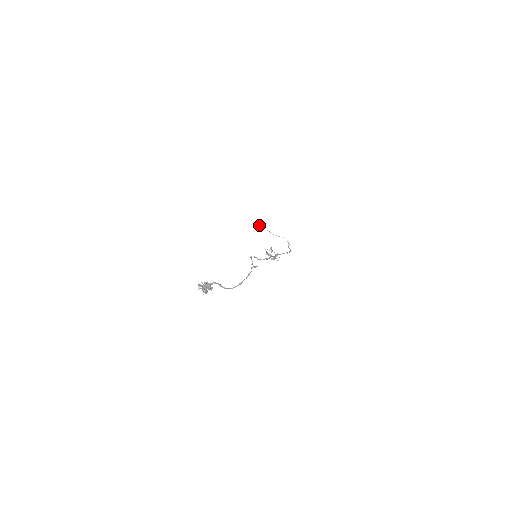
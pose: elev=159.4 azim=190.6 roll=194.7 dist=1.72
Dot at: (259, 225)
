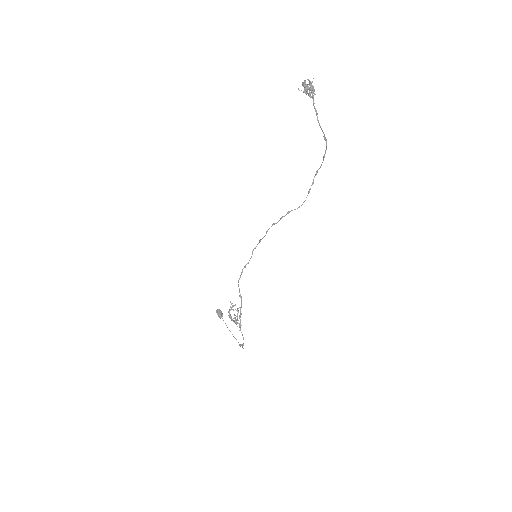
Dot at: (220, 313)
